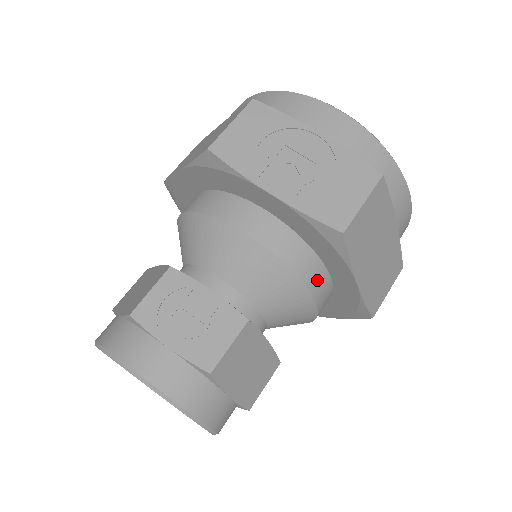
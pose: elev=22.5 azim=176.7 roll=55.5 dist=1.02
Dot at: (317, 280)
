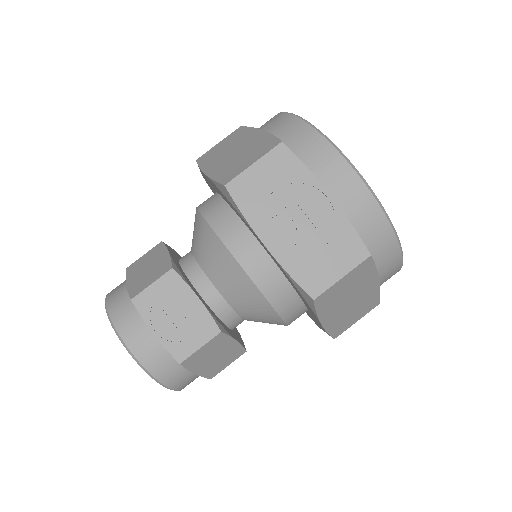
Dot at: (291, 309)
